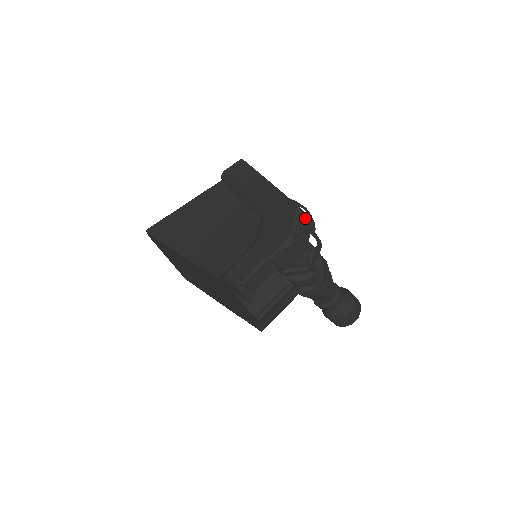
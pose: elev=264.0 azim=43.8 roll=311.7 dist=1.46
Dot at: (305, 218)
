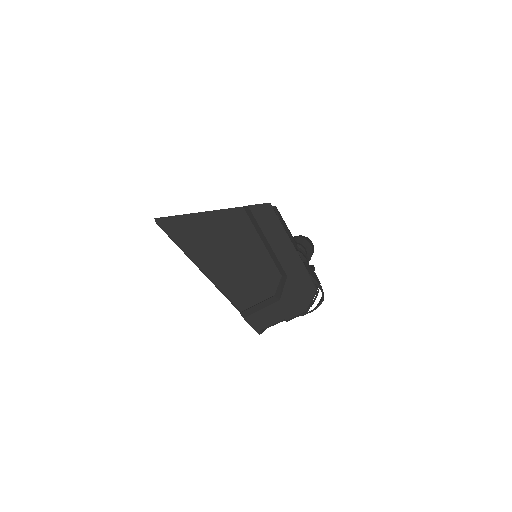
Dot at: (318, 292)
